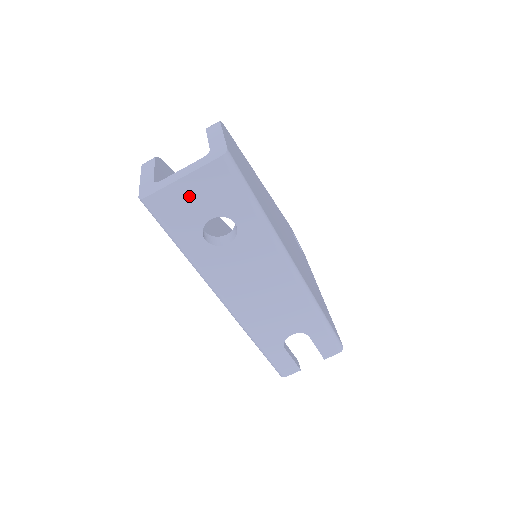
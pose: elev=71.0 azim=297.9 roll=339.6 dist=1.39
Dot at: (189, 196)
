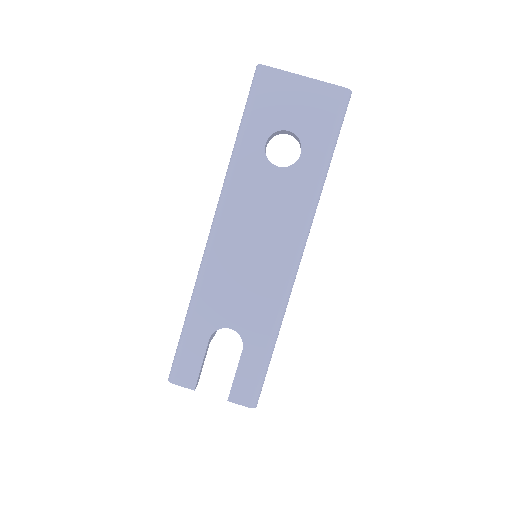
Dot at: (293, 95)
